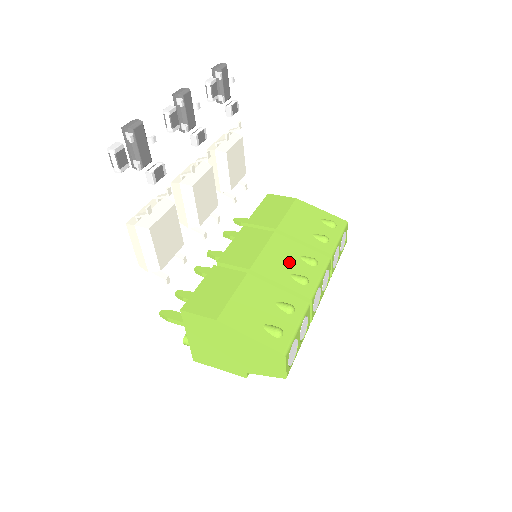
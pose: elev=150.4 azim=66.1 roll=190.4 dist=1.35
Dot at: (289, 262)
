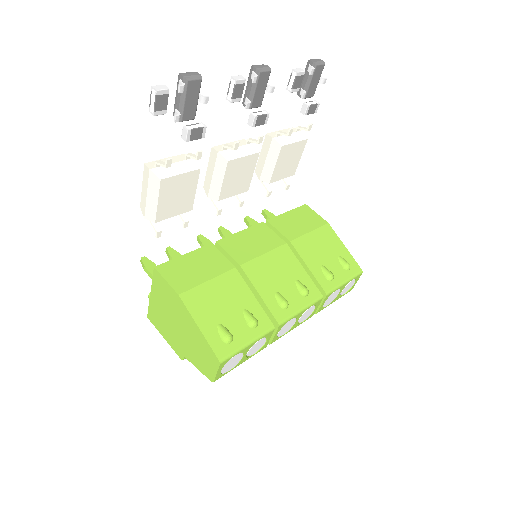
Dot at: (281, 279)
